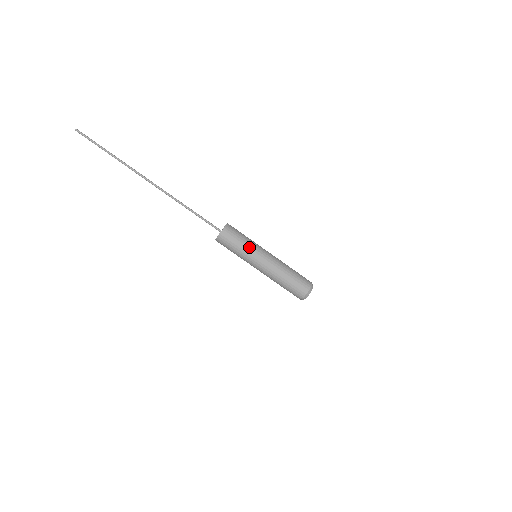
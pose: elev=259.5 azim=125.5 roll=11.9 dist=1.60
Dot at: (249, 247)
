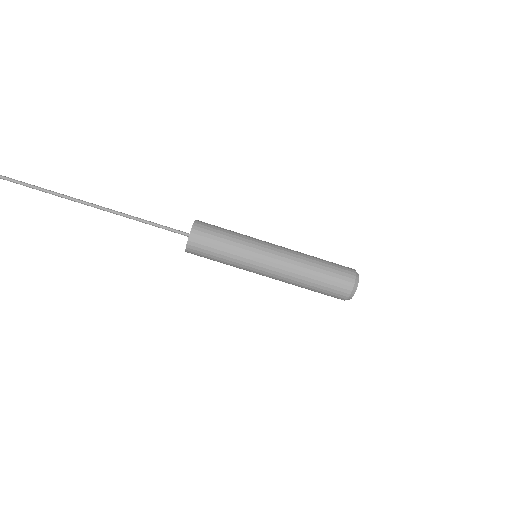
Dot at: (240, 247)
